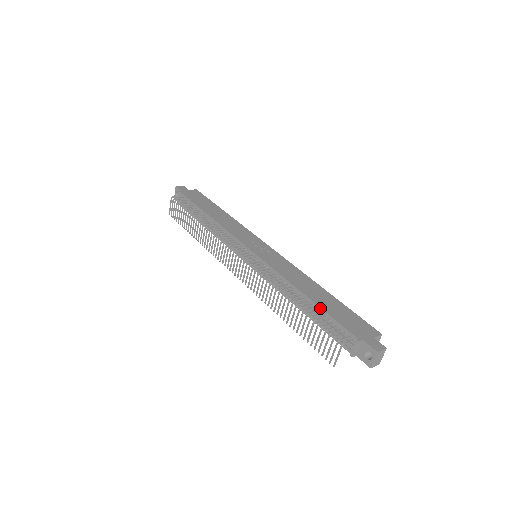
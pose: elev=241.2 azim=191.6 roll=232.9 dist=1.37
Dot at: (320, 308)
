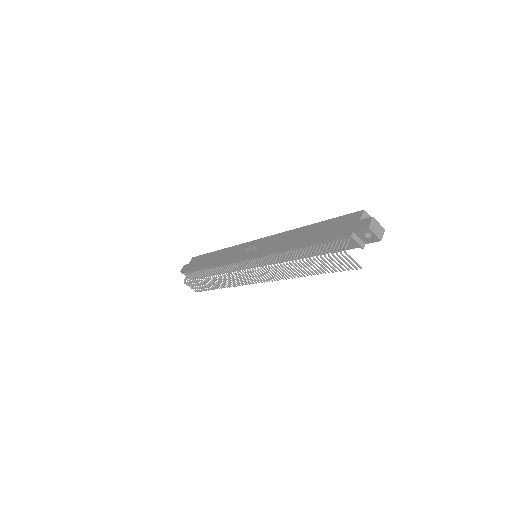
Dot at: (313, 244)
